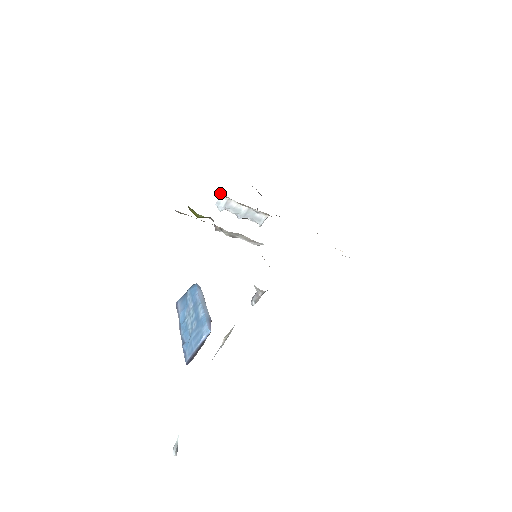
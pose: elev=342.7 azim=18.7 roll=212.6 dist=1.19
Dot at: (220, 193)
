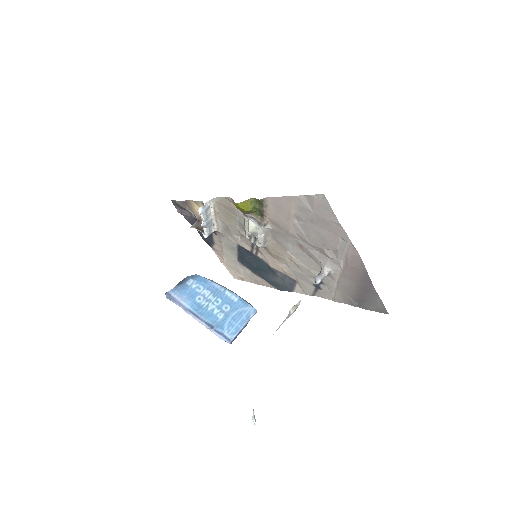
Dot at: (214, 198)
